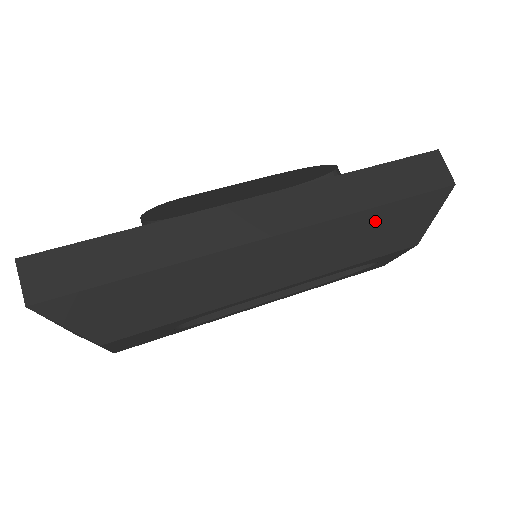
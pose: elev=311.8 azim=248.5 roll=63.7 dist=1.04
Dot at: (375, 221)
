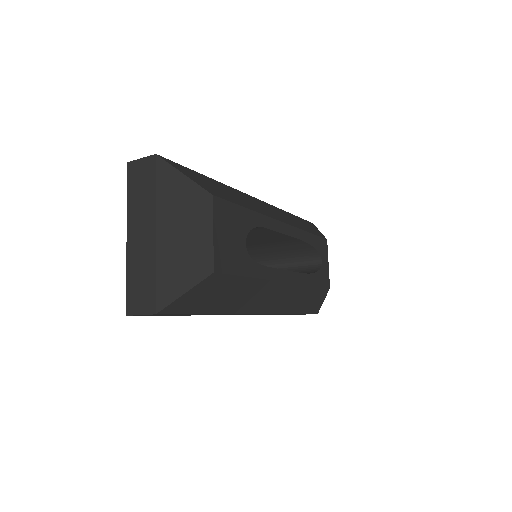
Dot at: (296, 219)
